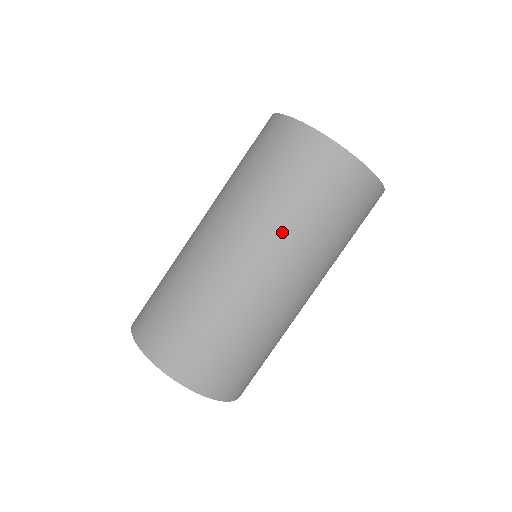
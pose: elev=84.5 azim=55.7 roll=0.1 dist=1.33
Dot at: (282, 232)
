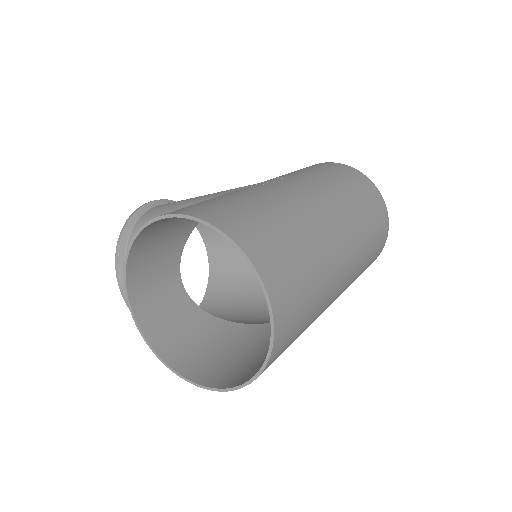
Dot at: (360, 236)
